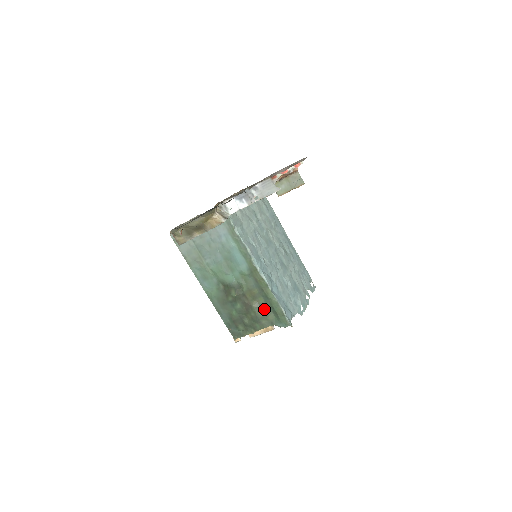
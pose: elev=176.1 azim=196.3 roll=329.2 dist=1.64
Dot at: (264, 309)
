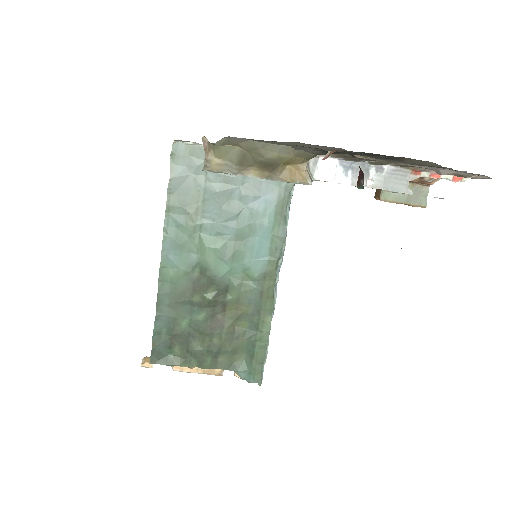
Dot at: (238, 341)
